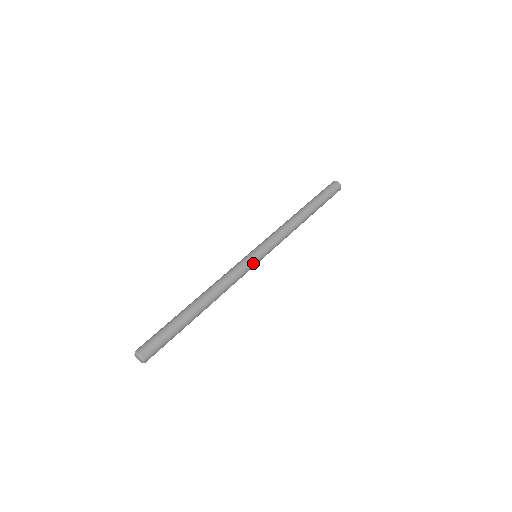
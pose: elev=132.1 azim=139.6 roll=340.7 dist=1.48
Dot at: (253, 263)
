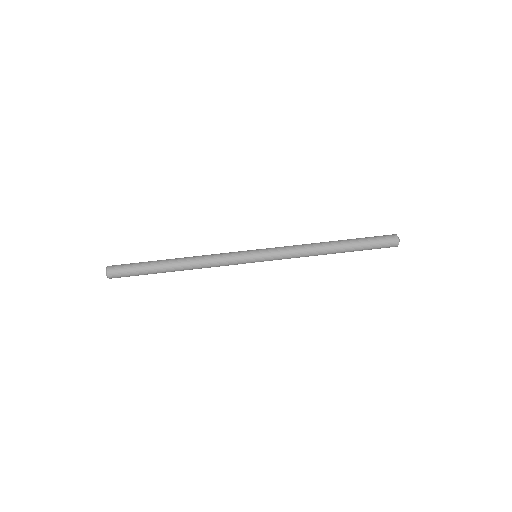
Dot at: occluded
